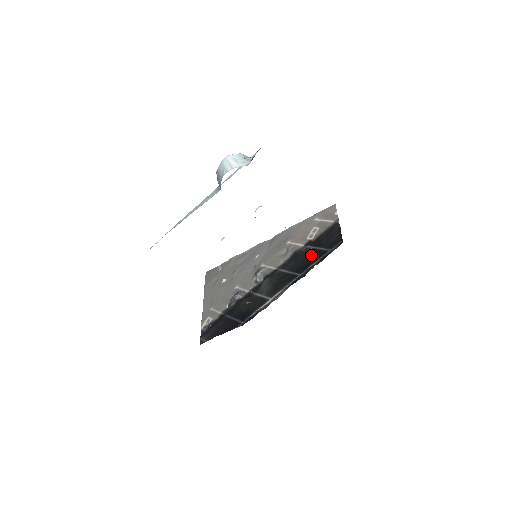
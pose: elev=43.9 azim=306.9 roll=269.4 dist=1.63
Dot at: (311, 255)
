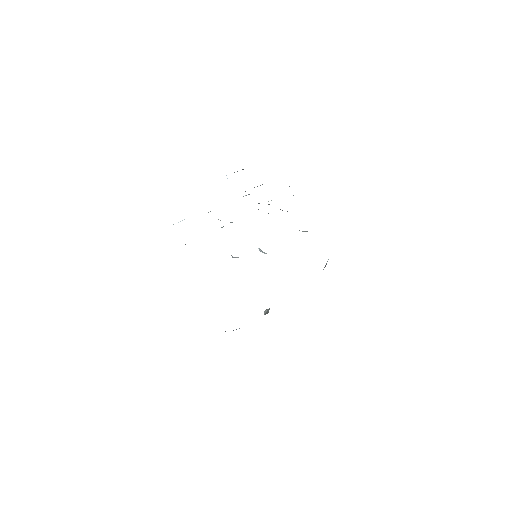
Dot at: occluded
